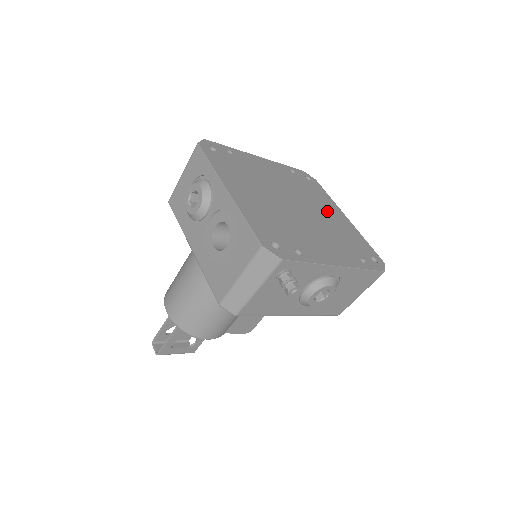
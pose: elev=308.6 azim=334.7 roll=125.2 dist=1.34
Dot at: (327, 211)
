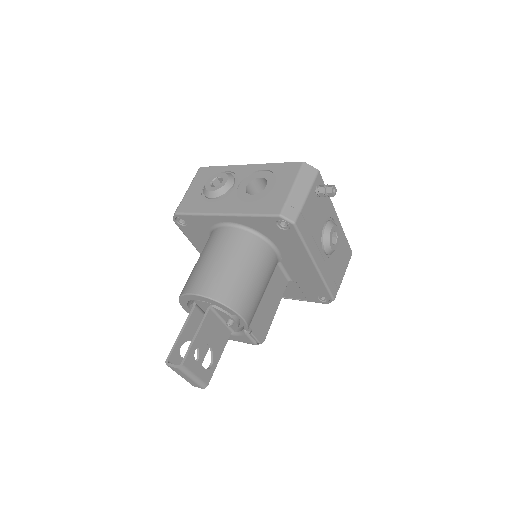
Dot at: occluded
